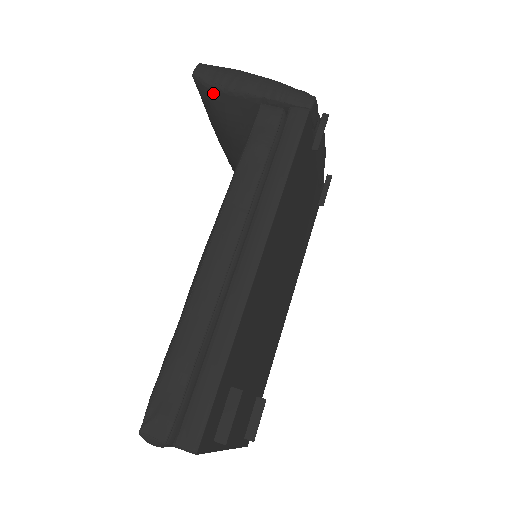
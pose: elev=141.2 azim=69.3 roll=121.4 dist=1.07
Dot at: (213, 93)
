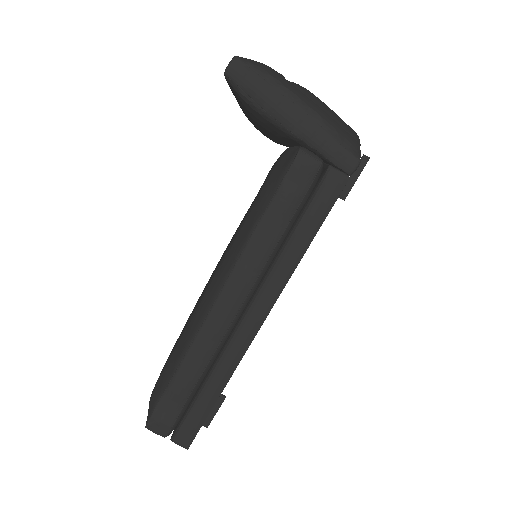
Dot at: (246, 104)
